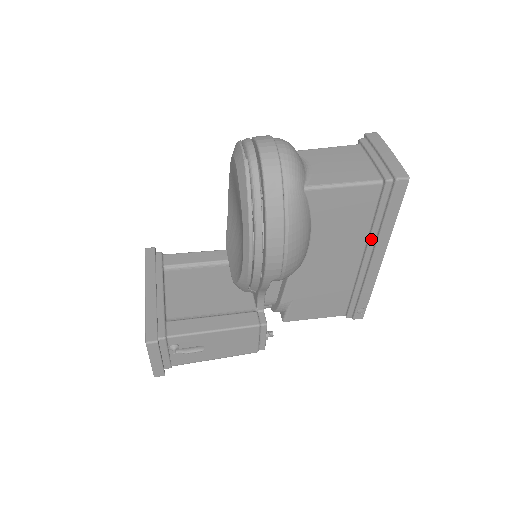
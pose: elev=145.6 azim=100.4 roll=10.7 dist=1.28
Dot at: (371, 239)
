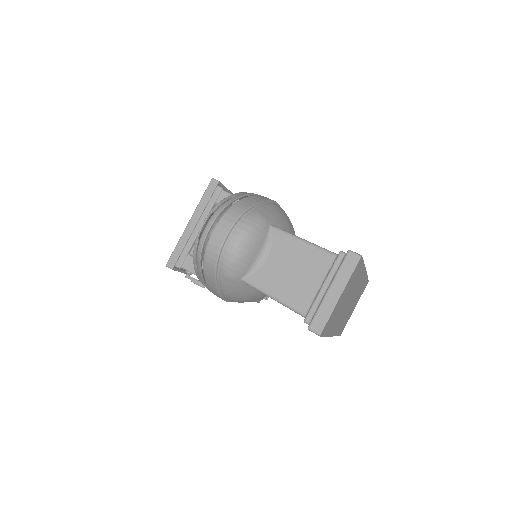
Dot at: occluded
